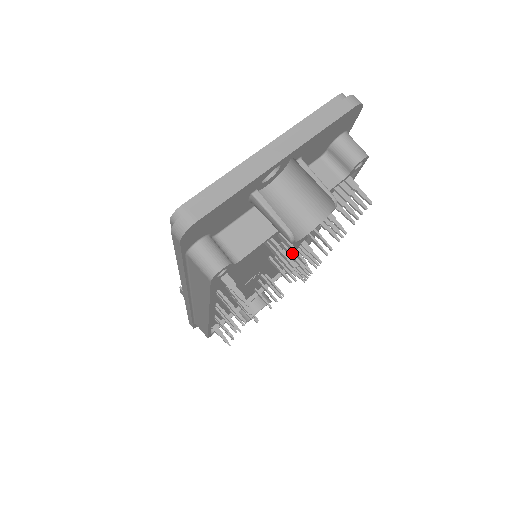
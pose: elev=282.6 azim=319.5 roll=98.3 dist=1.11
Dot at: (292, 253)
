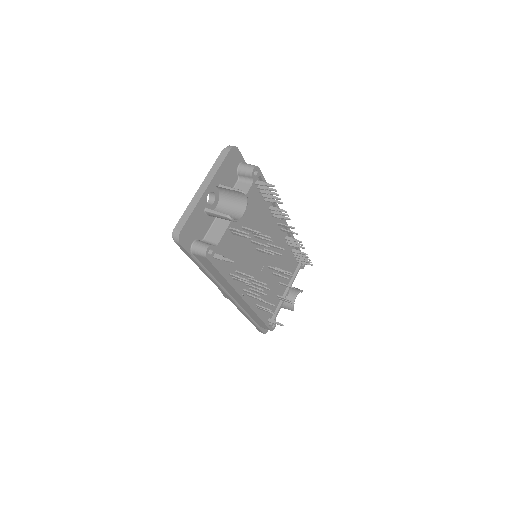
Dot at: (262, 237)
